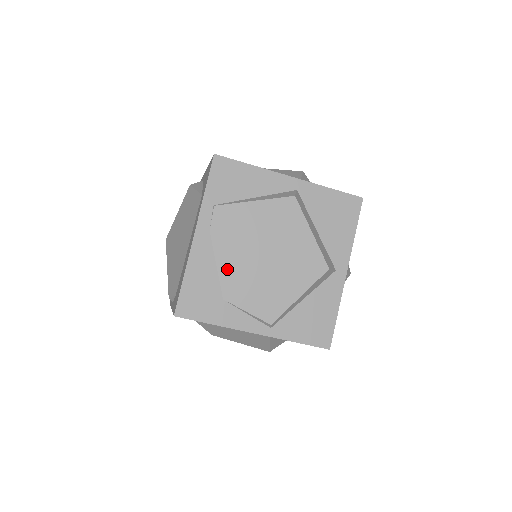
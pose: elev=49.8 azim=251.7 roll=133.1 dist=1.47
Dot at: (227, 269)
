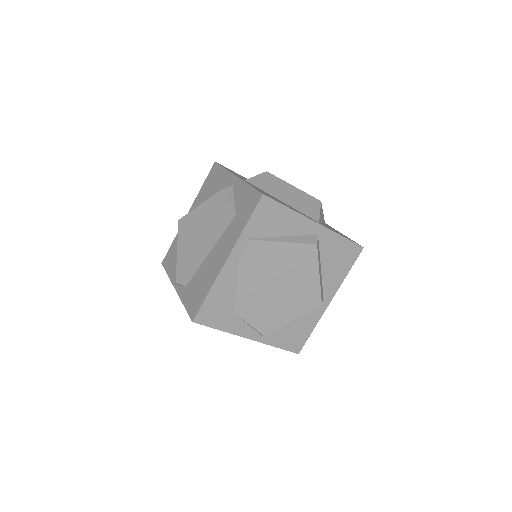
Dot at: (244, 291)
